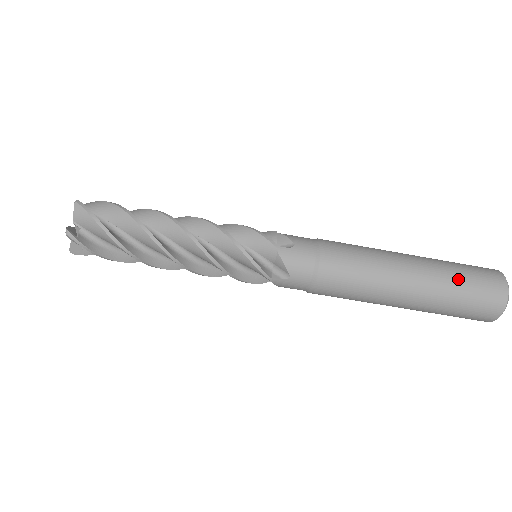
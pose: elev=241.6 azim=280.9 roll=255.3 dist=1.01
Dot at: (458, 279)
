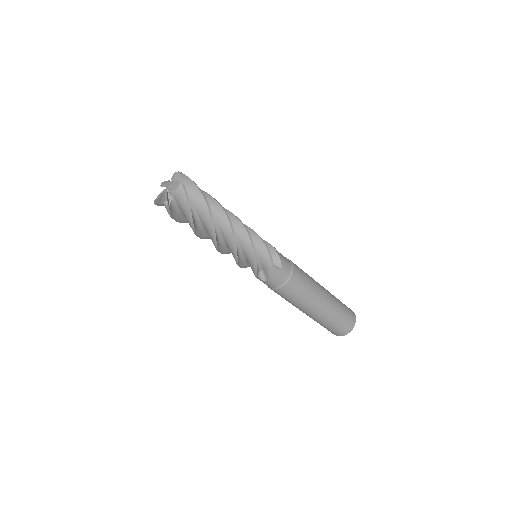
Dot at: (337, 317)
